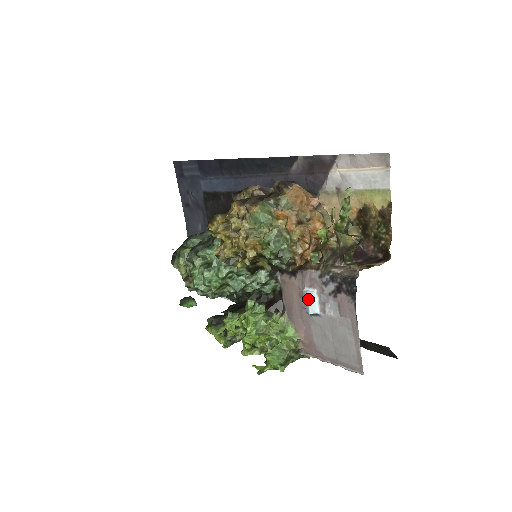
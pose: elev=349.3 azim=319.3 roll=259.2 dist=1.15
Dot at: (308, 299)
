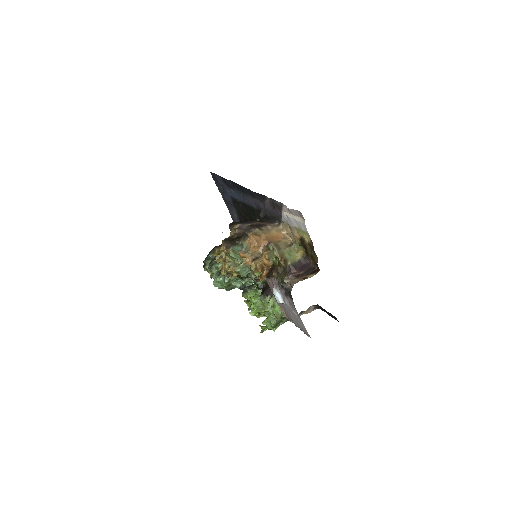
Dot at: (275, 296)
